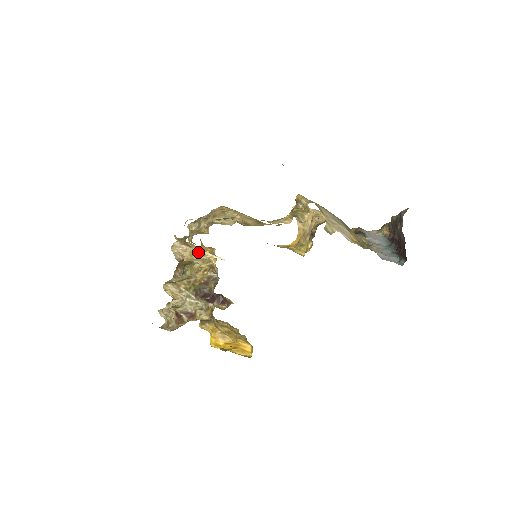
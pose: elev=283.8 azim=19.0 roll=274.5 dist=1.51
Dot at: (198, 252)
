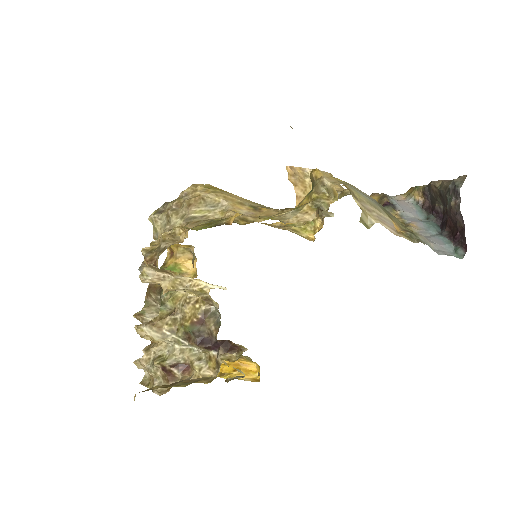
Dot at: (184, 281)
